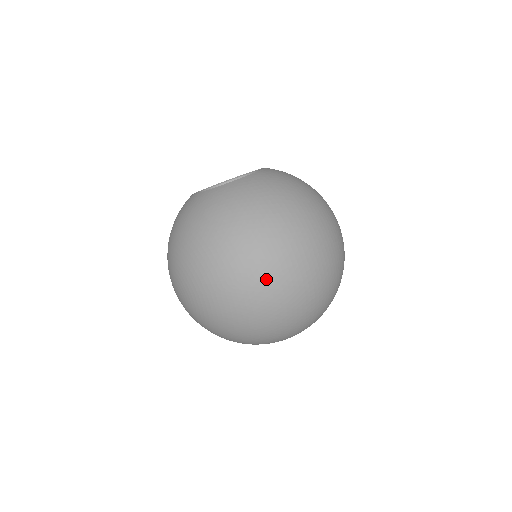
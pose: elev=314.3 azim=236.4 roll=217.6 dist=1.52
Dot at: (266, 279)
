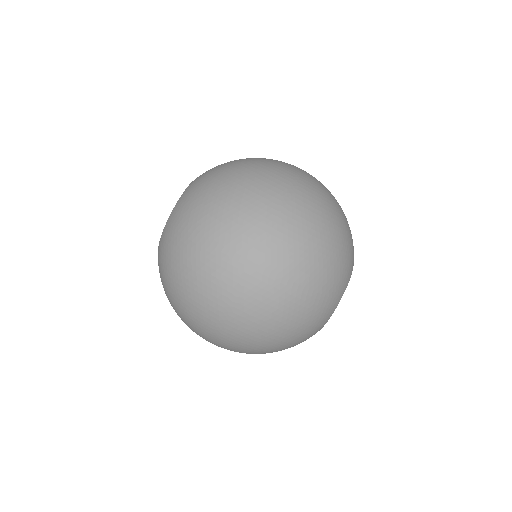
Dot at: (232, 308)
